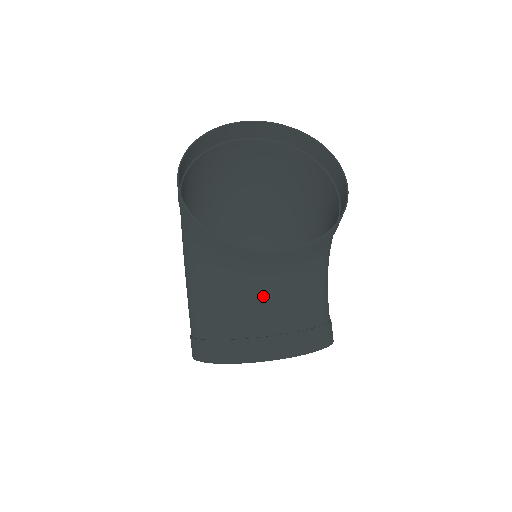
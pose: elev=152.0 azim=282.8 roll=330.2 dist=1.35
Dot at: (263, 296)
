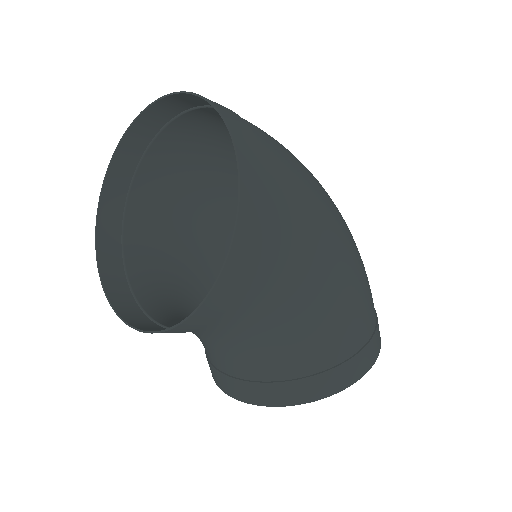
Dot at: (199, 337)
